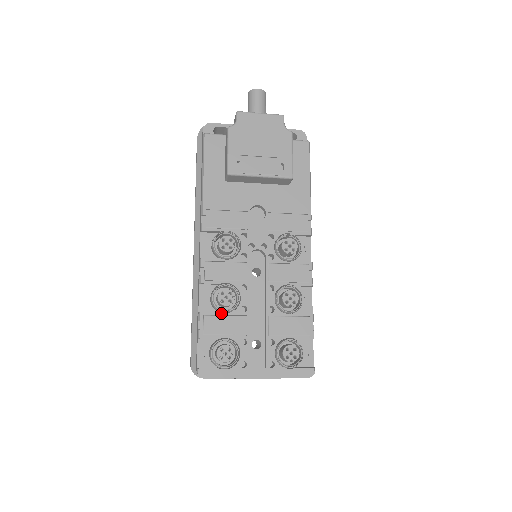
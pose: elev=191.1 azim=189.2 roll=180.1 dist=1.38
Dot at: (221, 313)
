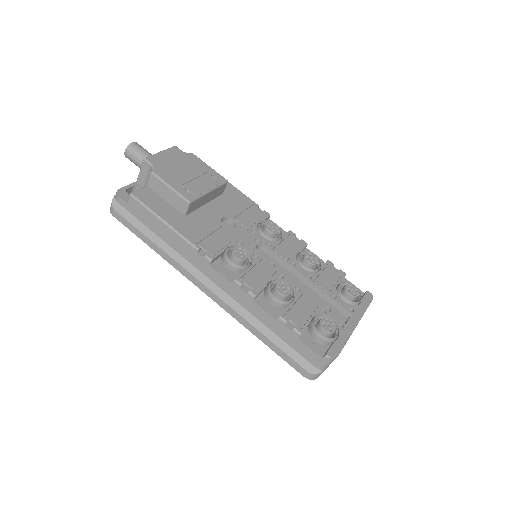
Dot at: (291, 304)
